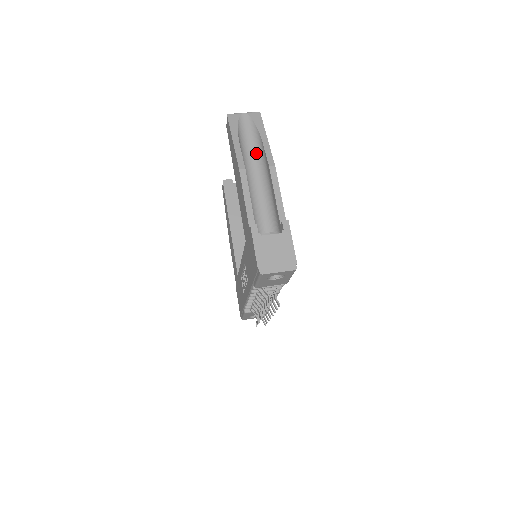
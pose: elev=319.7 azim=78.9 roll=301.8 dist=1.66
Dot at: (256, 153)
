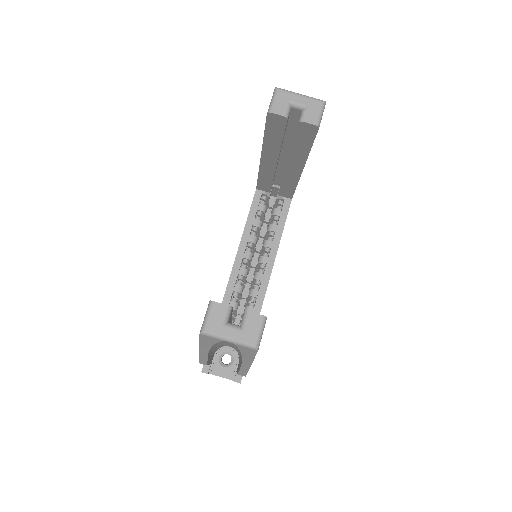
Dot at: occluded
